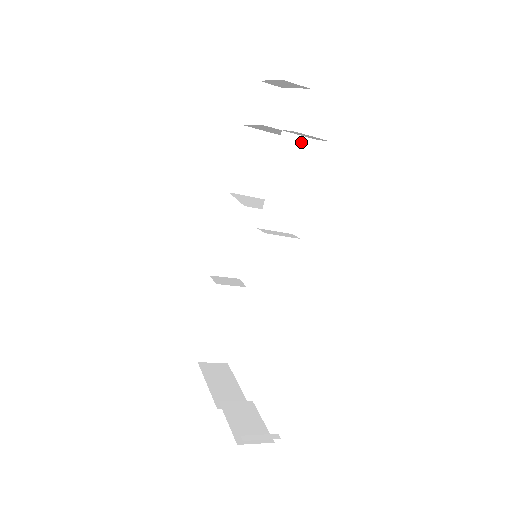
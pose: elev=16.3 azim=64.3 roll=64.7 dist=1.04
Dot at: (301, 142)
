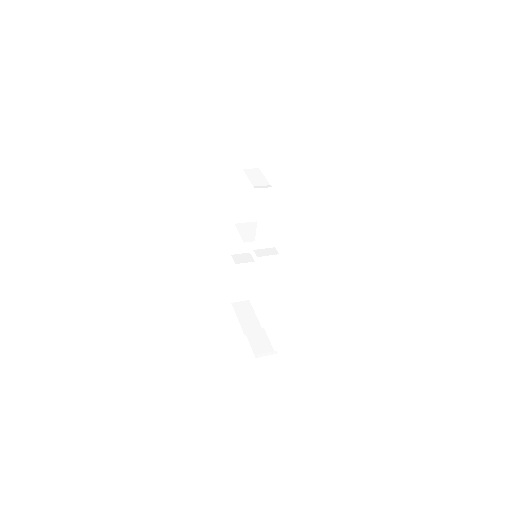
Dot at: (273, 203)
